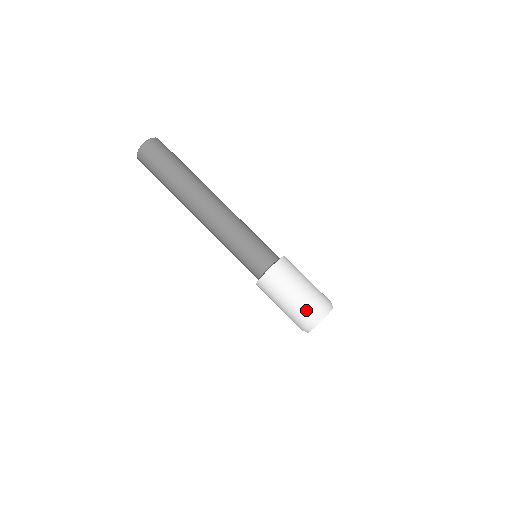
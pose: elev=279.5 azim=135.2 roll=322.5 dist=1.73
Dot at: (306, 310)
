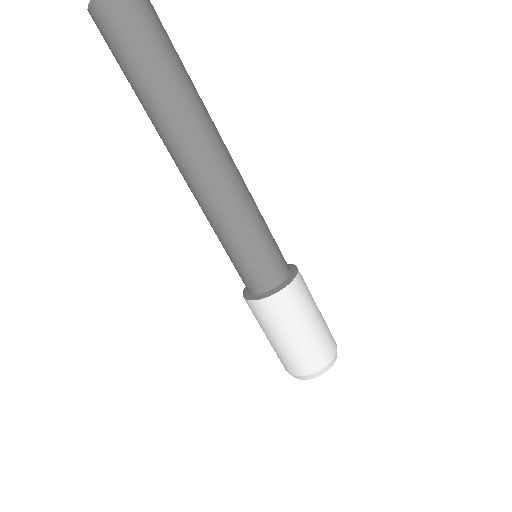
Dot at: (287, 363)
